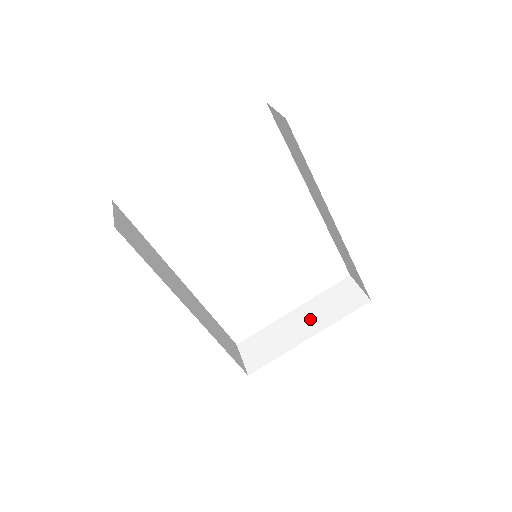
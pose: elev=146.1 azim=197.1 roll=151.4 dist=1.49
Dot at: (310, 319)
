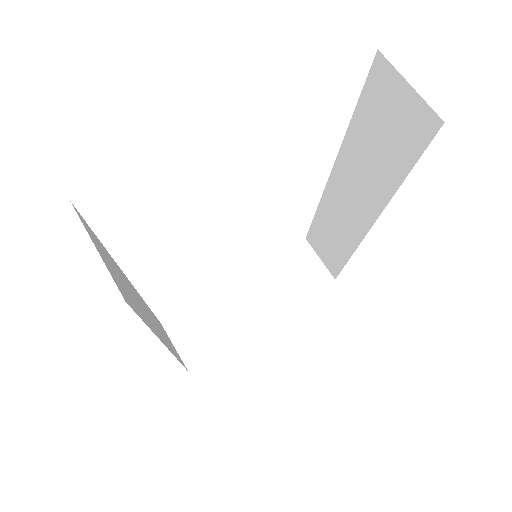
Dot at: (262, 296)
